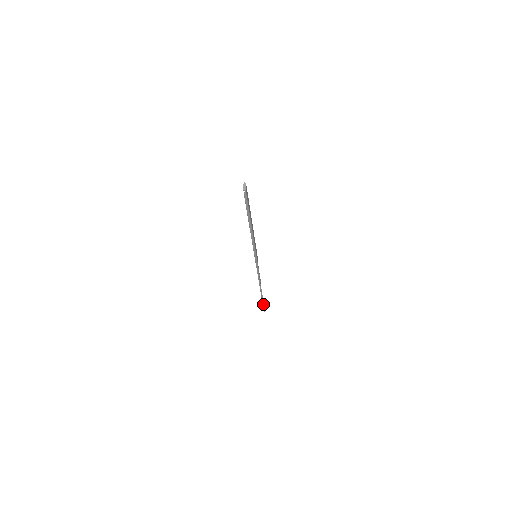
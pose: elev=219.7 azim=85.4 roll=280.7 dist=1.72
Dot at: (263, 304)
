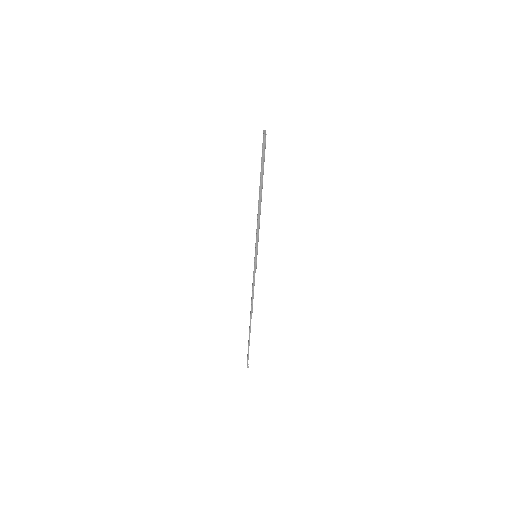
Dot at: (248, 351)
